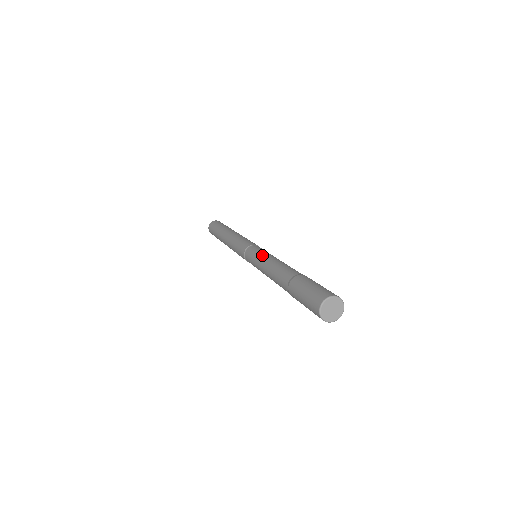
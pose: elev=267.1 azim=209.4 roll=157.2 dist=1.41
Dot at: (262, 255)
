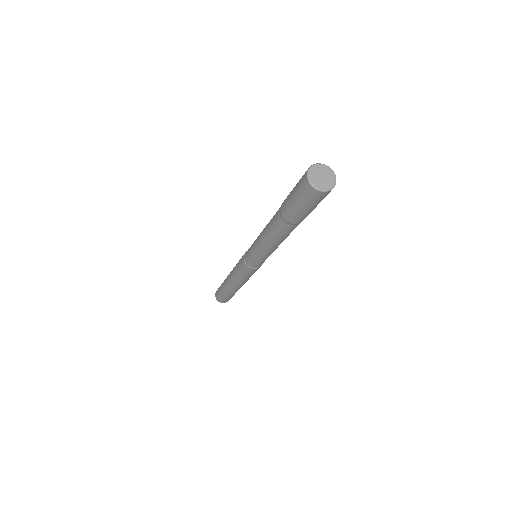
Dot at: occluded
